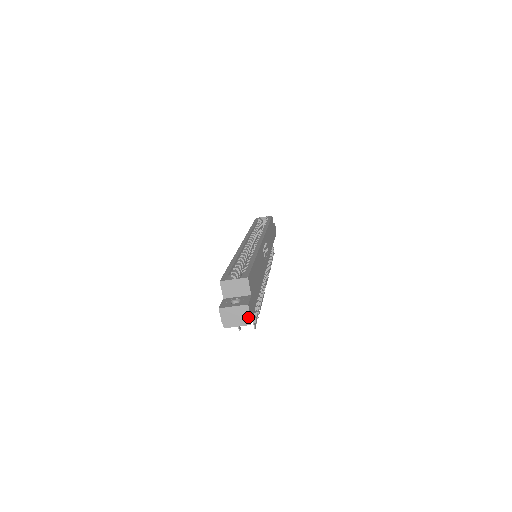
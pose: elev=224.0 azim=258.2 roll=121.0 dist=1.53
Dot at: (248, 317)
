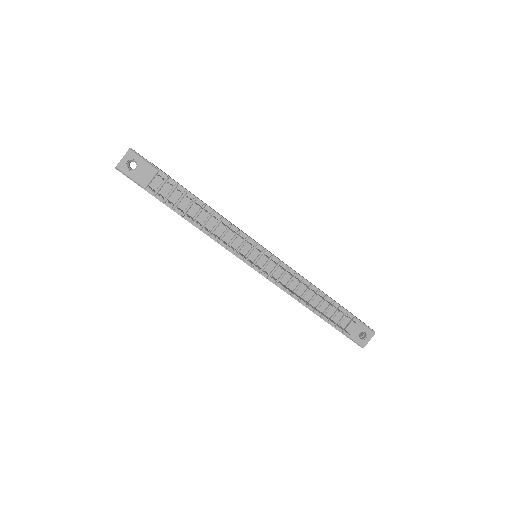
Dot at: (129, 149)
